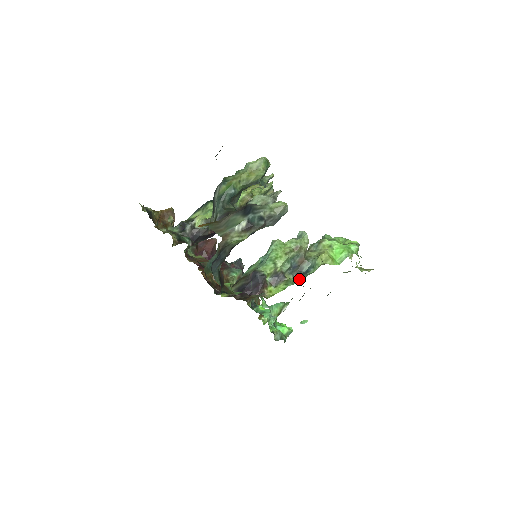
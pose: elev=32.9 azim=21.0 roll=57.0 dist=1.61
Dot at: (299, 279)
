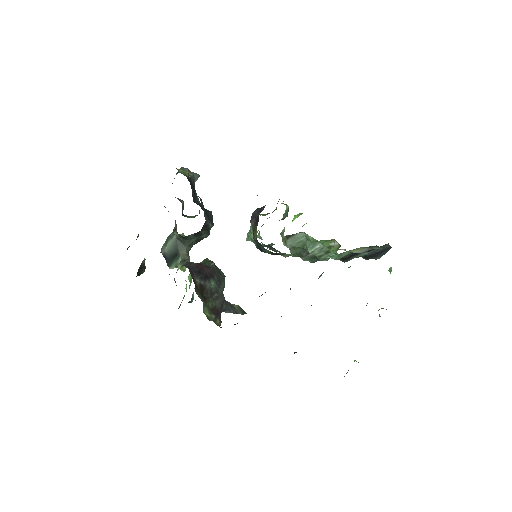
Dot at: occluded
